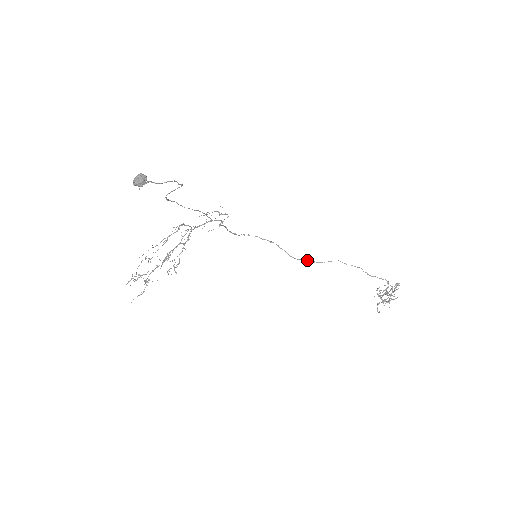
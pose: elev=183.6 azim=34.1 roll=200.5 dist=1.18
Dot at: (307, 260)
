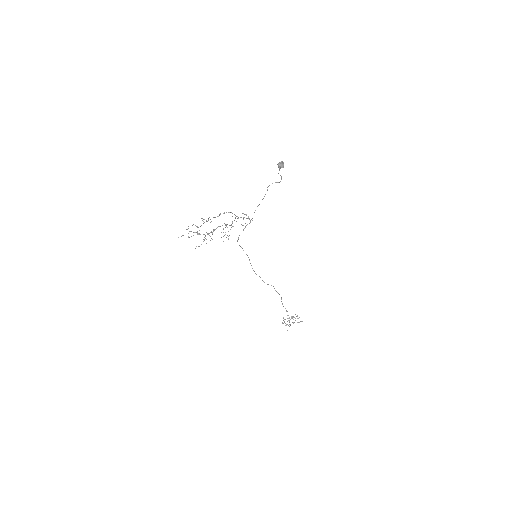
Dot at: occluded
